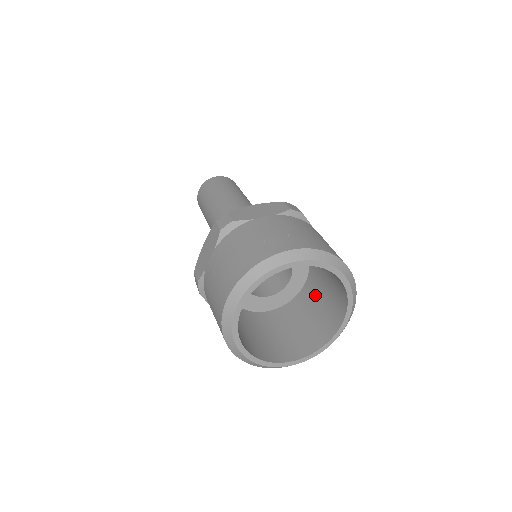
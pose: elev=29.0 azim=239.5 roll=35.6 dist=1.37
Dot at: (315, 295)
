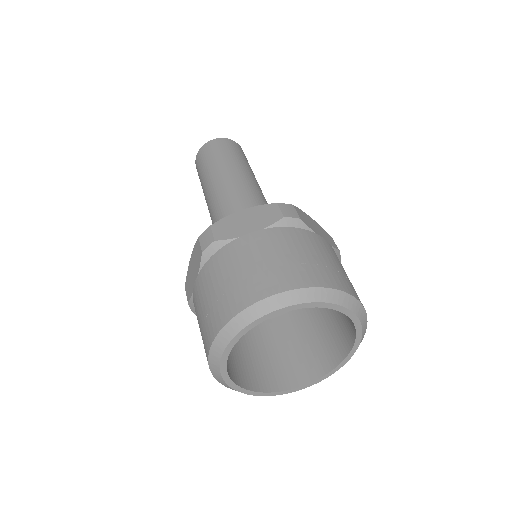
Dot at: occluded
